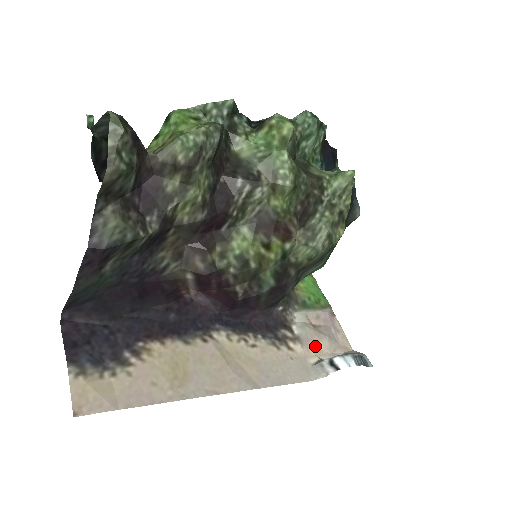
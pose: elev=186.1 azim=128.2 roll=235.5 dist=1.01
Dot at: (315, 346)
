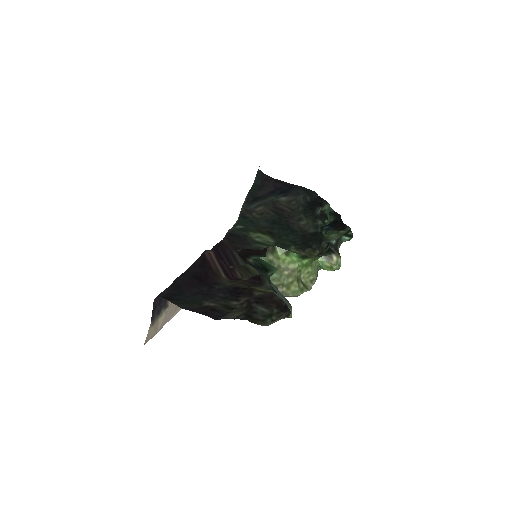
Dot at: occluded
